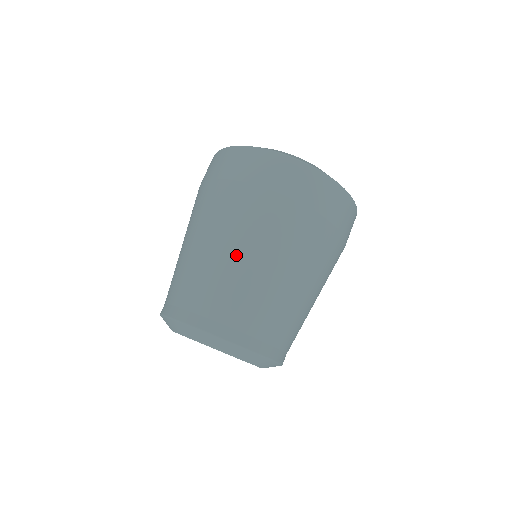
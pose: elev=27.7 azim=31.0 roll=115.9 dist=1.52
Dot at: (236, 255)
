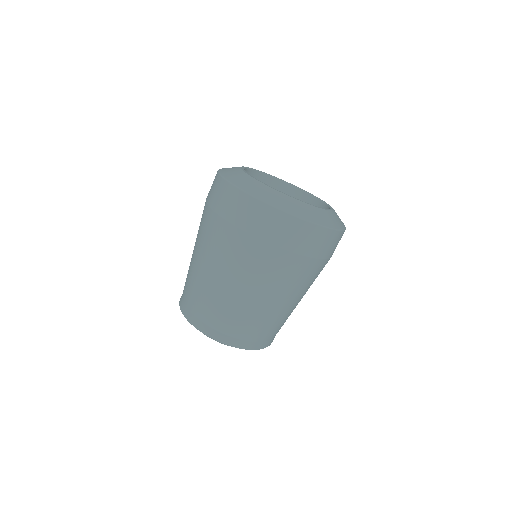
Dot at: (240, 291)
